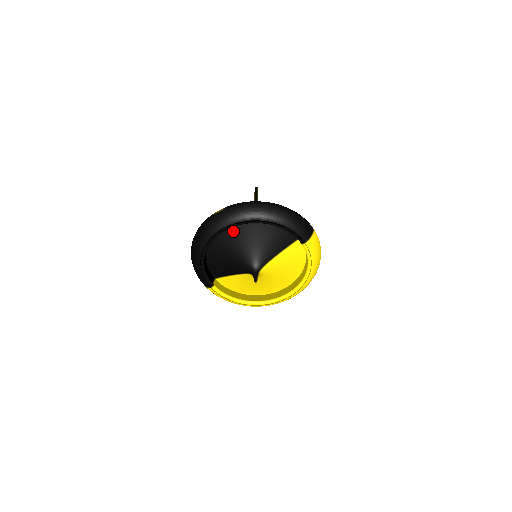
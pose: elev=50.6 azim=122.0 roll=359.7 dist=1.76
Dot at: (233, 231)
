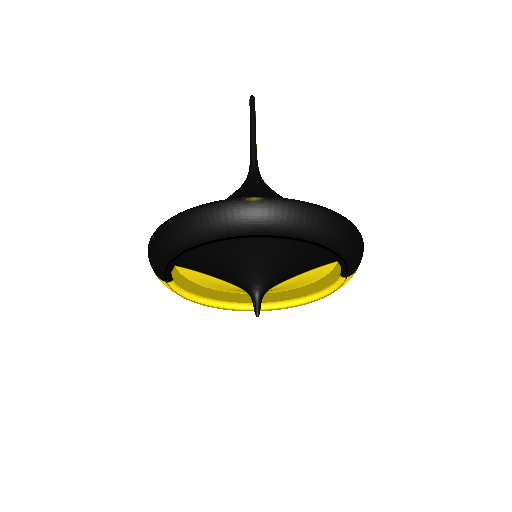
Dot at: occluded
